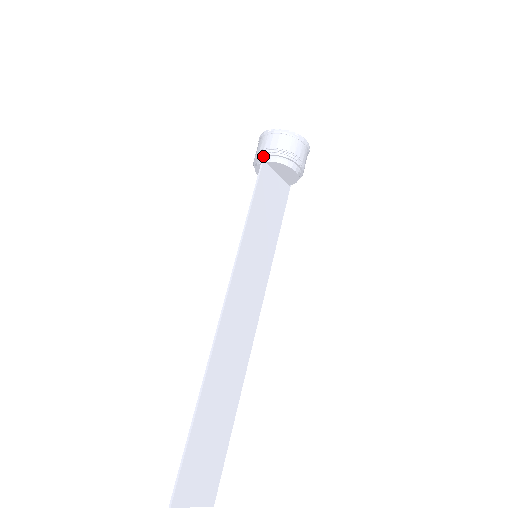
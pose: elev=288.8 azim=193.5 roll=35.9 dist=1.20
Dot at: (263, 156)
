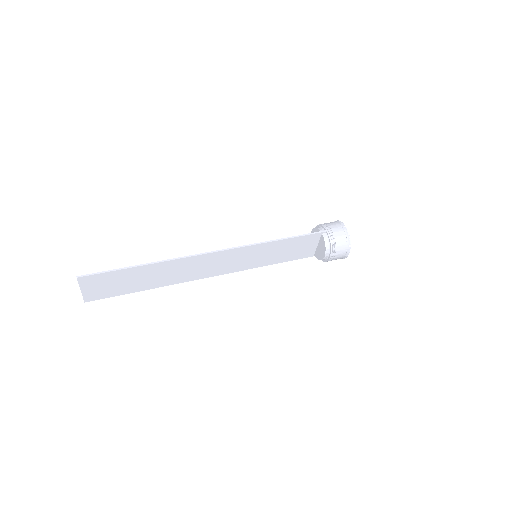
Dot at: (325, 230)
